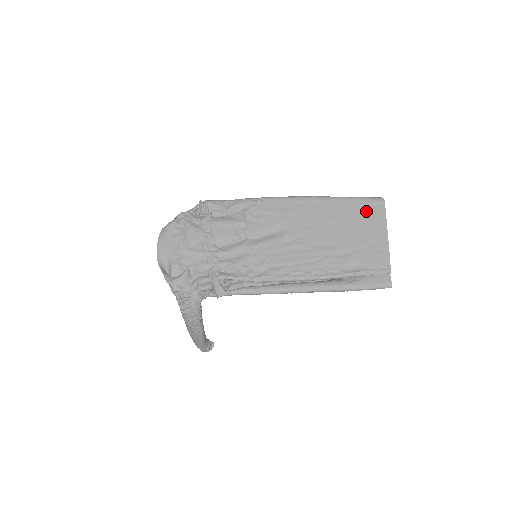
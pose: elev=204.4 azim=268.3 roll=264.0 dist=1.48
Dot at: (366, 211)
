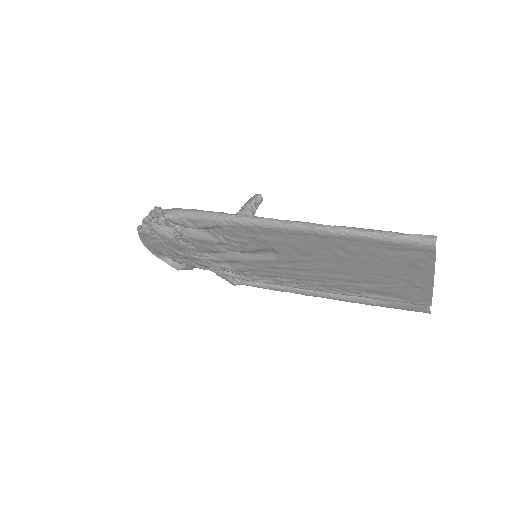
Dot at: (400, 255)
